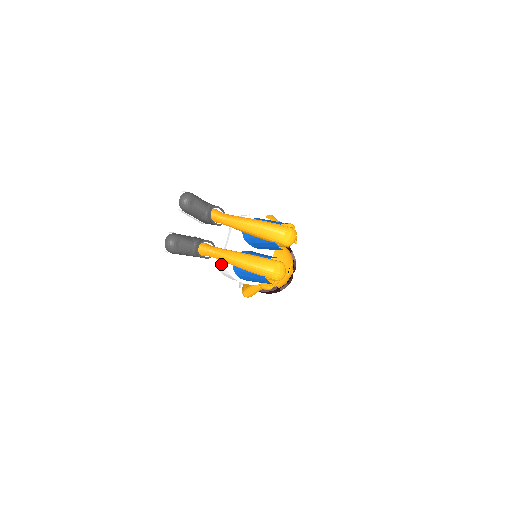
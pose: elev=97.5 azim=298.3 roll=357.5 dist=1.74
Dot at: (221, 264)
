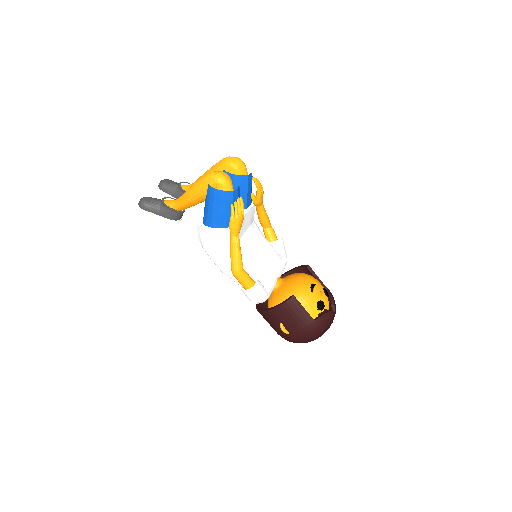
Dot at: occluded
